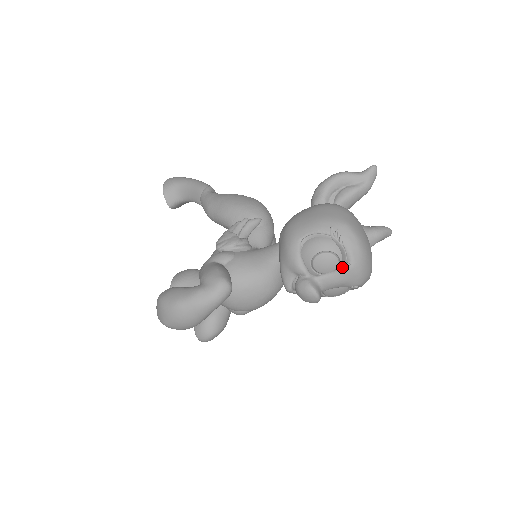
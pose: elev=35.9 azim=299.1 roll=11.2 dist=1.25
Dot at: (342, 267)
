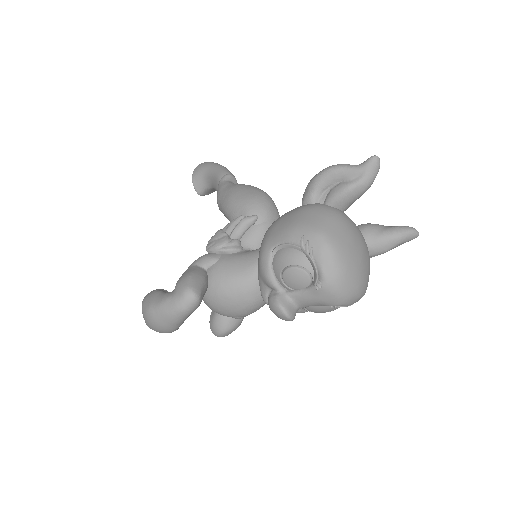
Dot at: (314, 285)
